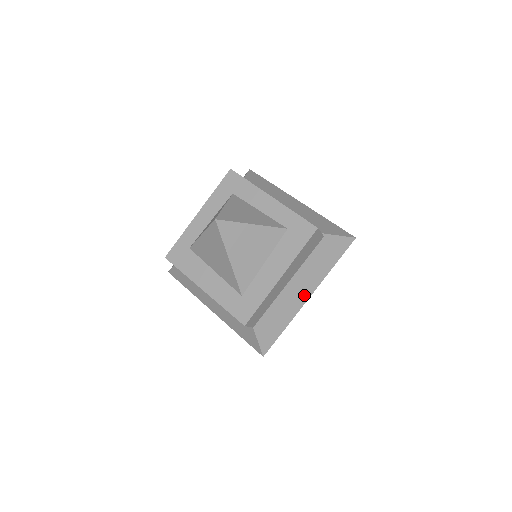
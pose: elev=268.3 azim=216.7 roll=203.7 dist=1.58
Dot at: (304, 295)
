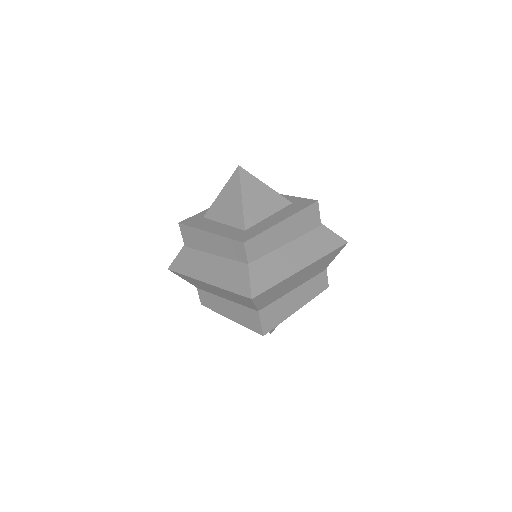
Dot at: (299, 263)
